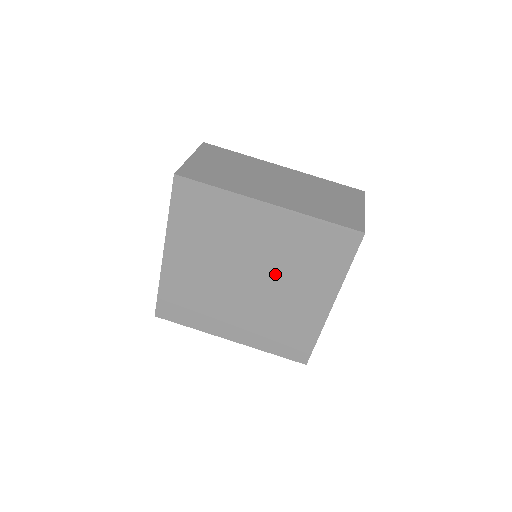
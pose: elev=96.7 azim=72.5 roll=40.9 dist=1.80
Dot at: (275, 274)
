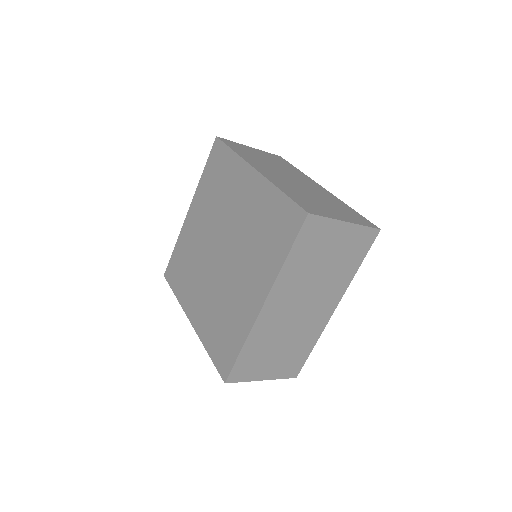
Dot at: (237, 250)
